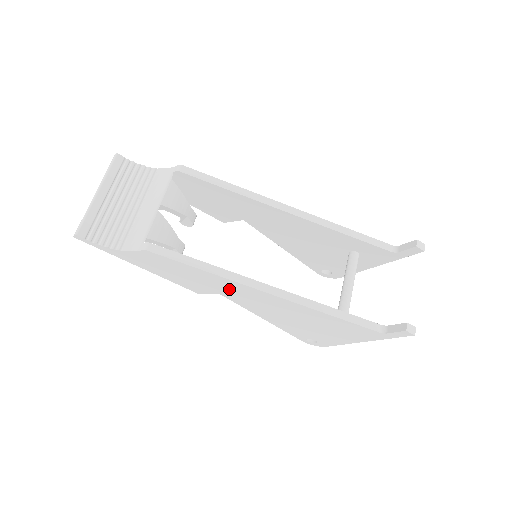
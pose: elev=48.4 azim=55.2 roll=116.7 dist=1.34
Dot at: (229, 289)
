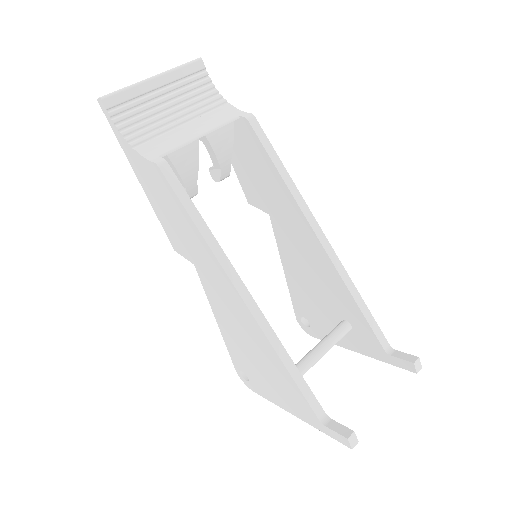
Dot at: (207, 266)
